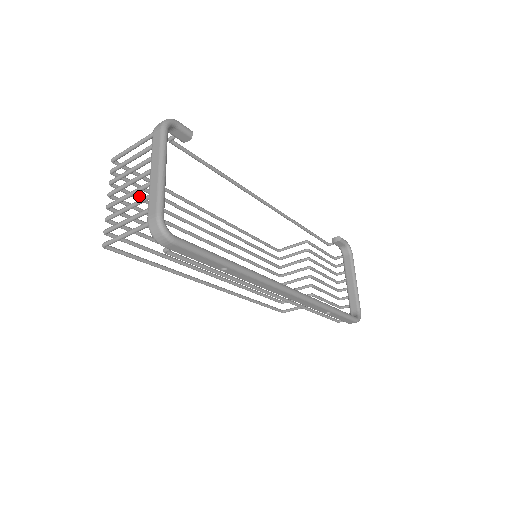
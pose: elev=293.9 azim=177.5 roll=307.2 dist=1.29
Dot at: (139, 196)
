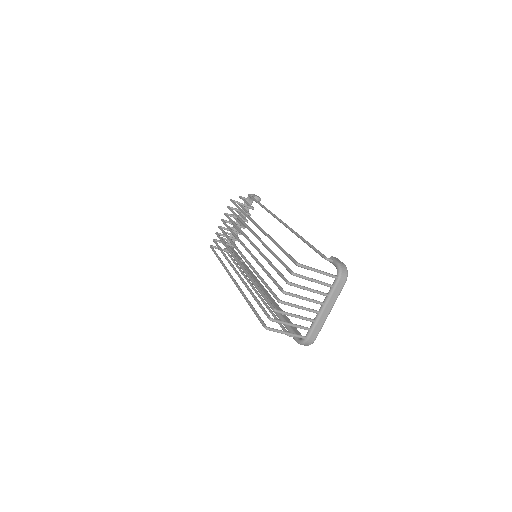
Dot at: (280, 272)
